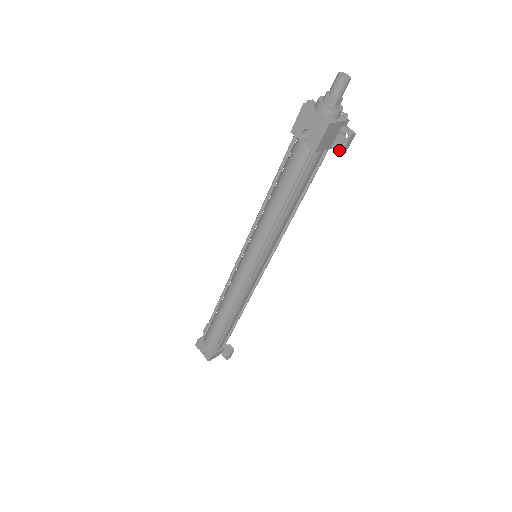
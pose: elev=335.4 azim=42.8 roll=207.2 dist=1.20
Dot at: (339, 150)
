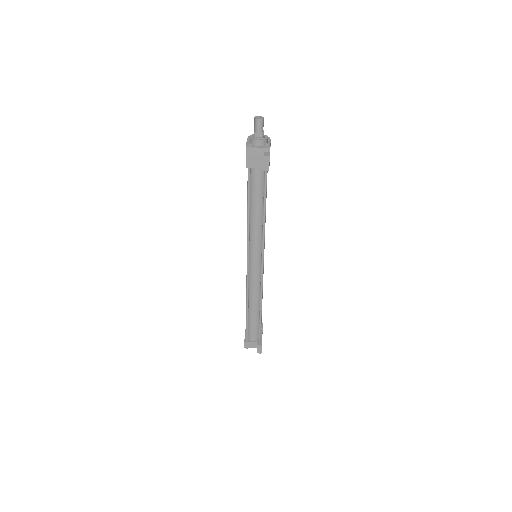
Dot at: (263, 168)
